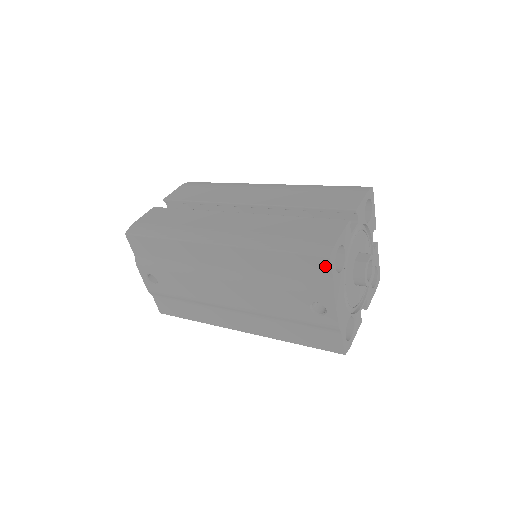
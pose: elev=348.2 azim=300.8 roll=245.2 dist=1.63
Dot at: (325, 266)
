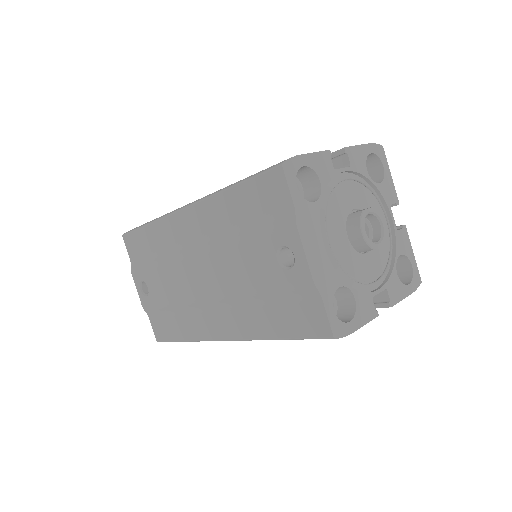
Dot at: (280, 182)
